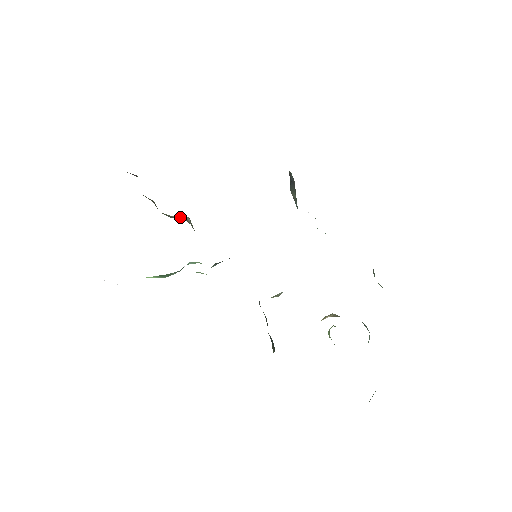
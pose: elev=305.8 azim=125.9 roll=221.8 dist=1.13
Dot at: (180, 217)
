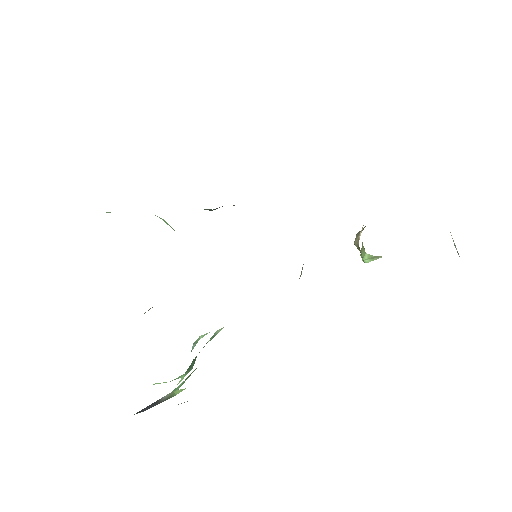
Dot at: (149, 309)
